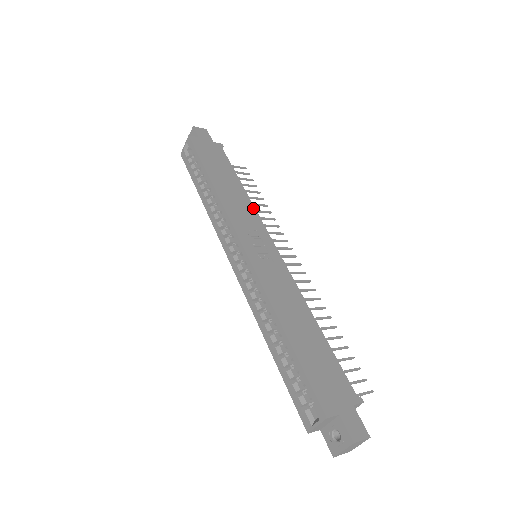
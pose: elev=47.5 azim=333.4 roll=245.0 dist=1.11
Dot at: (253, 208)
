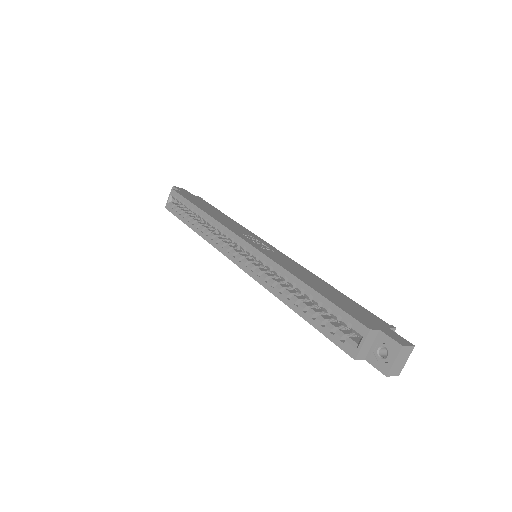
Dot at: (243, 227)
